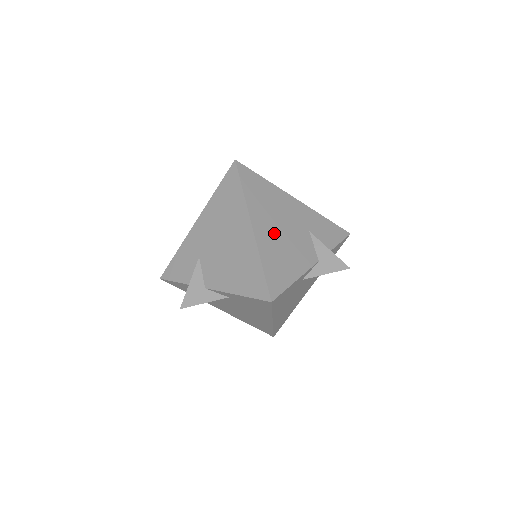
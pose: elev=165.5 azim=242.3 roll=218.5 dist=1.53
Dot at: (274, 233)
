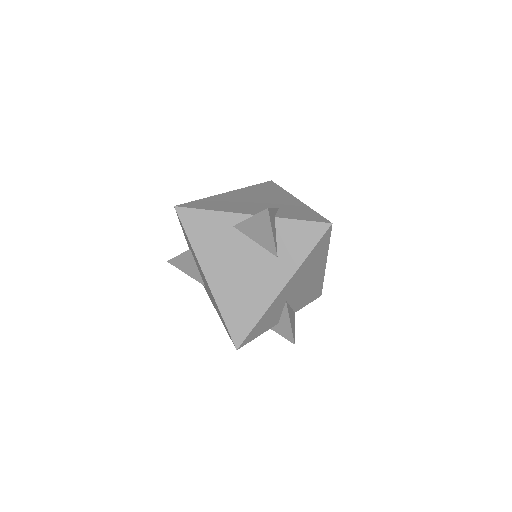
Dot at: (241, 198)
